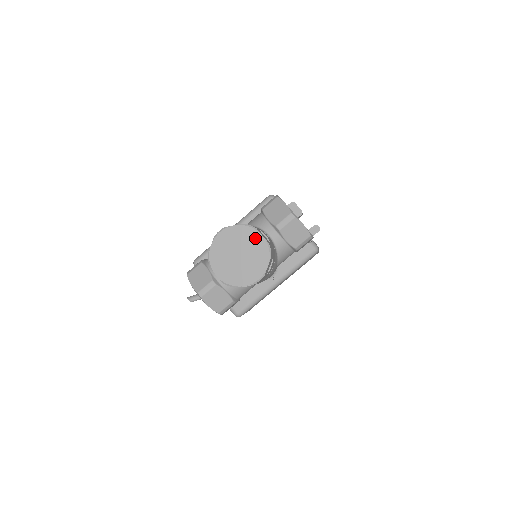
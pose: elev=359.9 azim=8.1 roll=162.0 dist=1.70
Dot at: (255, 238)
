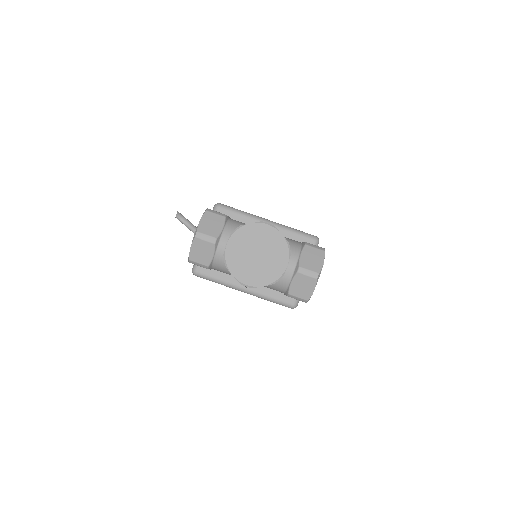
Dot at: (281, 260)
